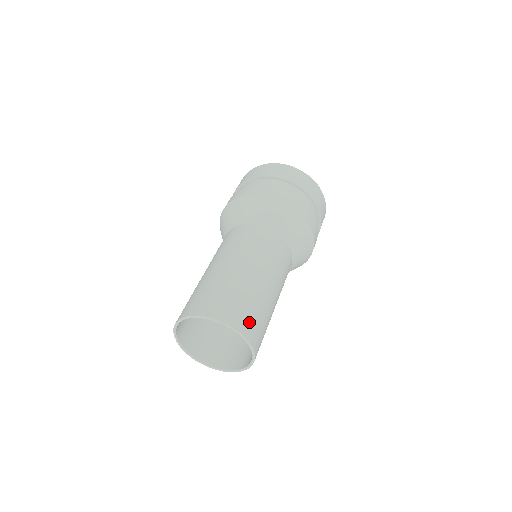
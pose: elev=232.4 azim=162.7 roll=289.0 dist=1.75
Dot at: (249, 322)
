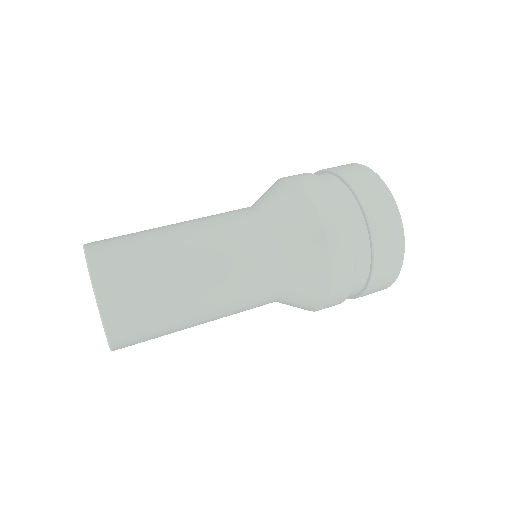
Dot at: (133, 340)
